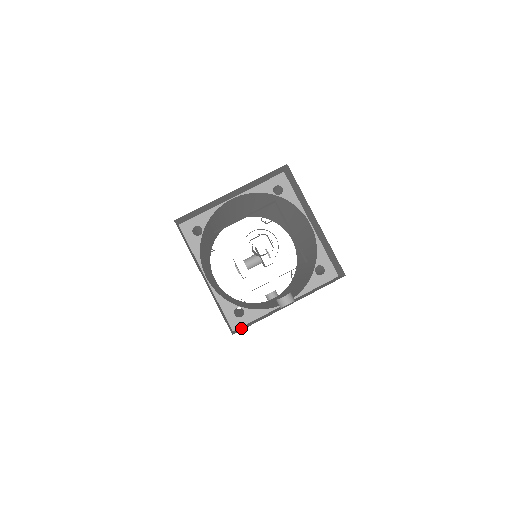
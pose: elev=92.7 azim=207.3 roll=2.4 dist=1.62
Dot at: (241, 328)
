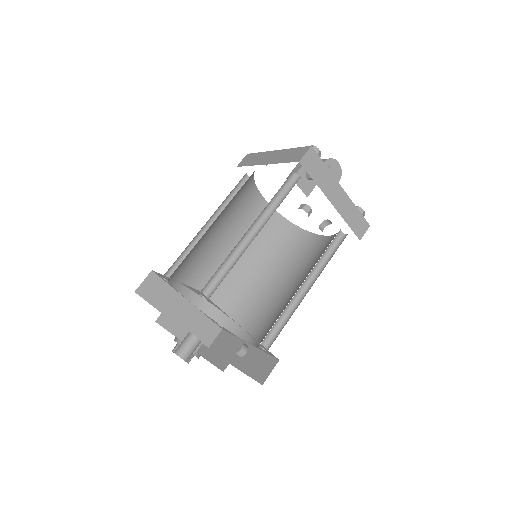
Dot at: (219, 340)
